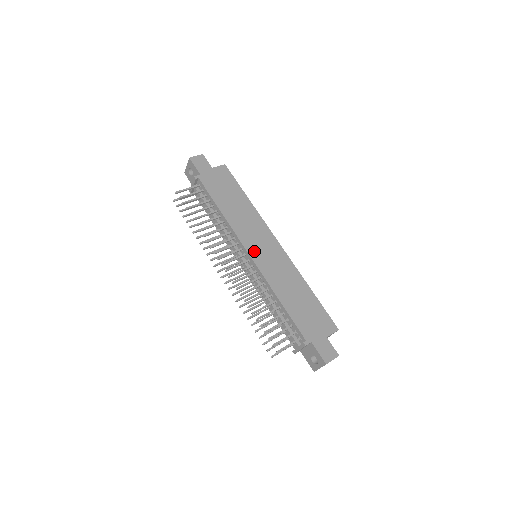
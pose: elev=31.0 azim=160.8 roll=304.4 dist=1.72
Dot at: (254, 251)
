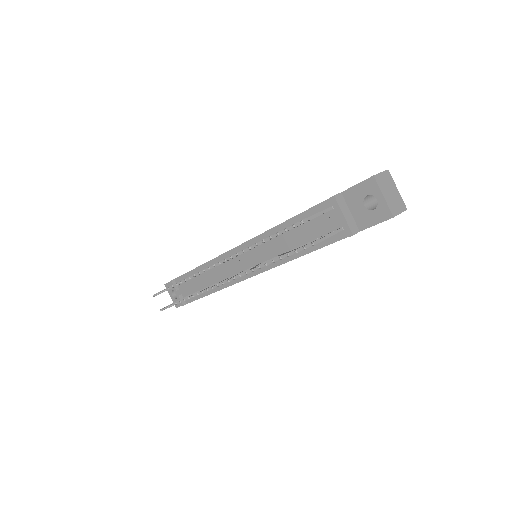
Dot at: occluded
